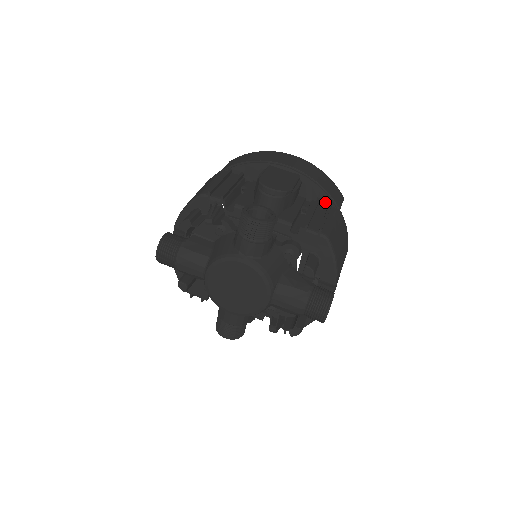
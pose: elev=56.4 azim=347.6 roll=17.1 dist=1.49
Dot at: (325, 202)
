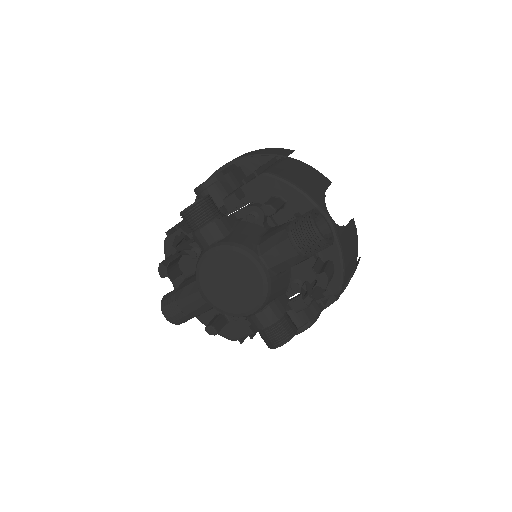
Dot at: occluded
